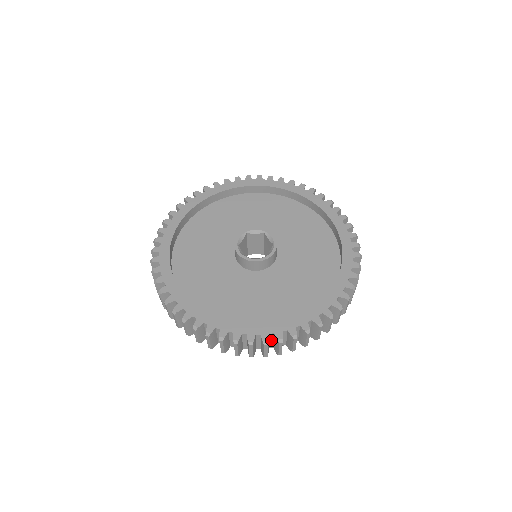
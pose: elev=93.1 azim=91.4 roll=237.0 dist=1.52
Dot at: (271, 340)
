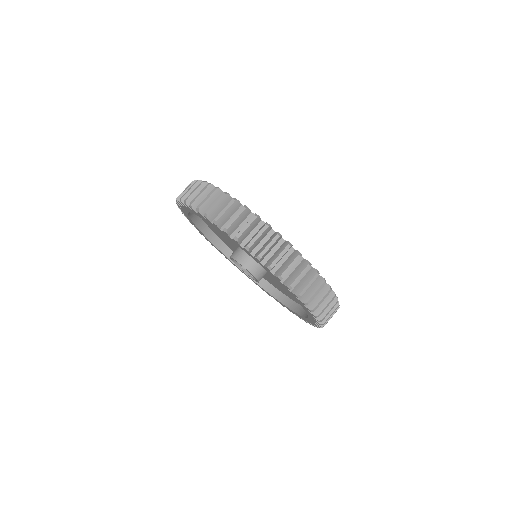
Dot at: (253, 233)
